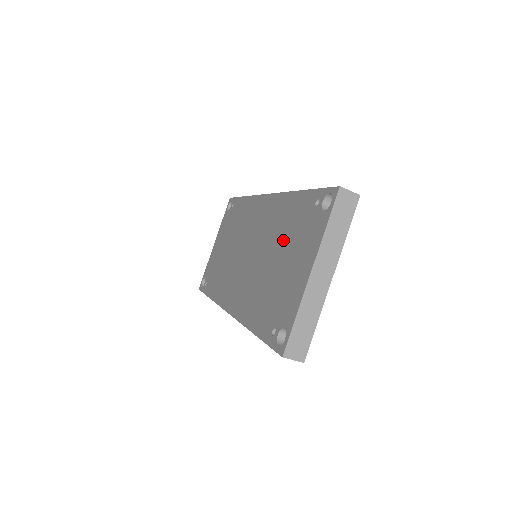
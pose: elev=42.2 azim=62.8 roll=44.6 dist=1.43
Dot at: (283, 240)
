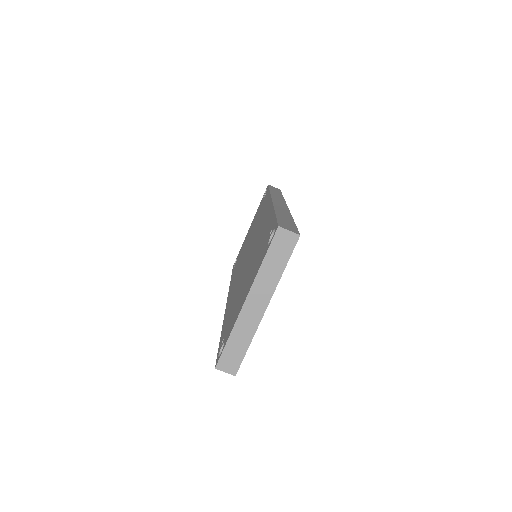
Dot at: (254, 256)
